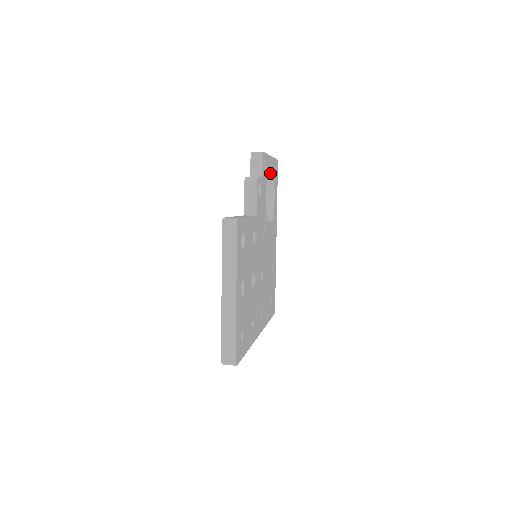
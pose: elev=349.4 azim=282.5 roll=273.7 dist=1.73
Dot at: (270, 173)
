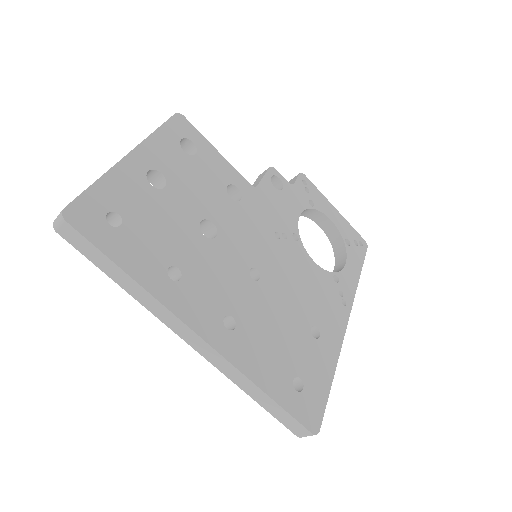
Dot at: (334, 226)
